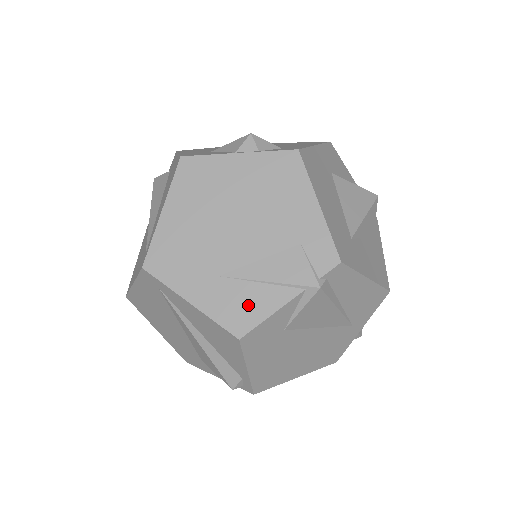
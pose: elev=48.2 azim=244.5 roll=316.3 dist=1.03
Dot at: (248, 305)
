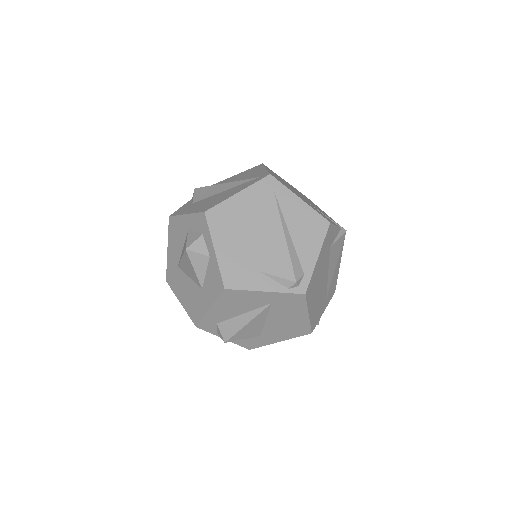
Dot at: occluded
